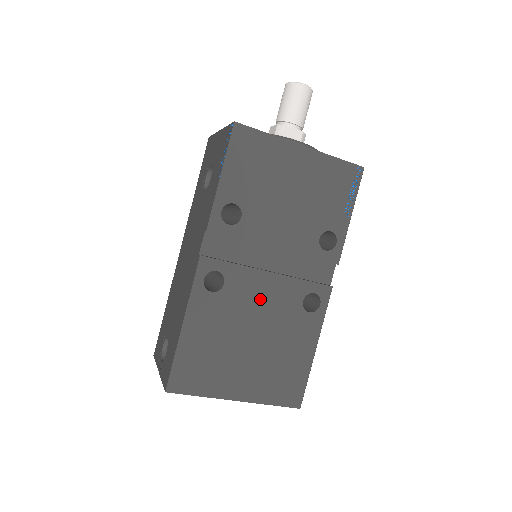
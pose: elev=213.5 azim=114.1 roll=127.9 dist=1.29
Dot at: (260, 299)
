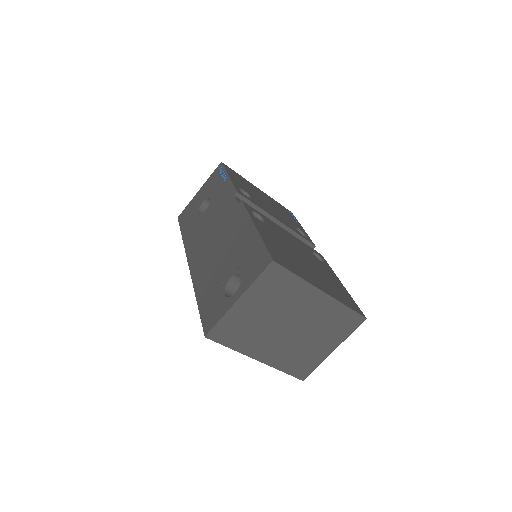
Dot at: (289, 239)
